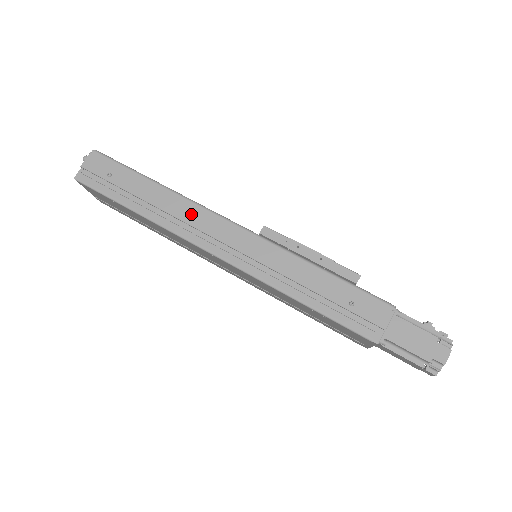
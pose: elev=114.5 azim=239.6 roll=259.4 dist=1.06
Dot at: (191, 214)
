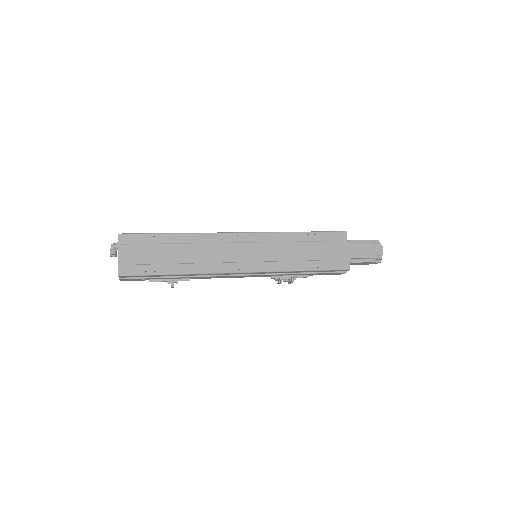
Dot at: occluded
